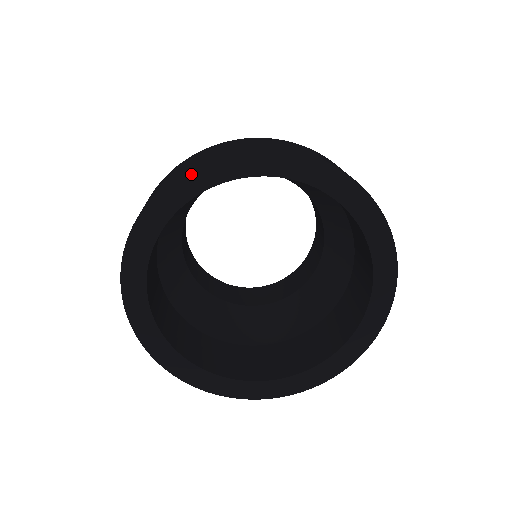
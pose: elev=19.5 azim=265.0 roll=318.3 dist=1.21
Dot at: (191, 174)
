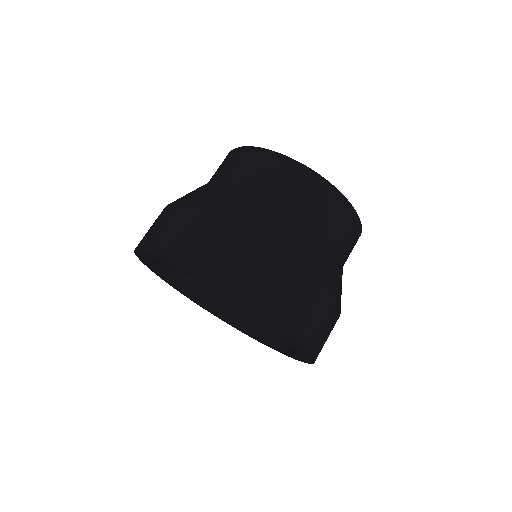
Dot at: (143, 252)
